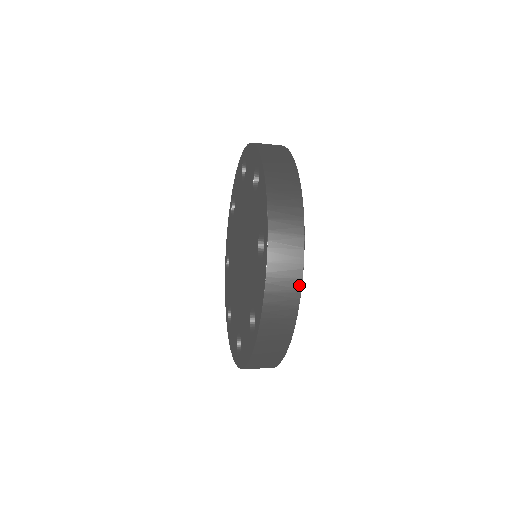
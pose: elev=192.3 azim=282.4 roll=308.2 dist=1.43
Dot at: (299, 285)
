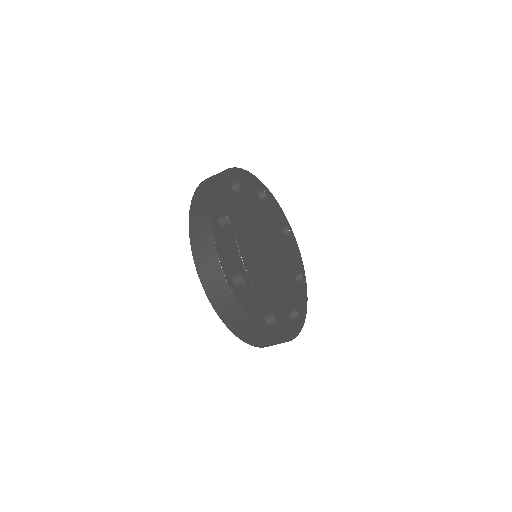
Dot at: (212, 239)
